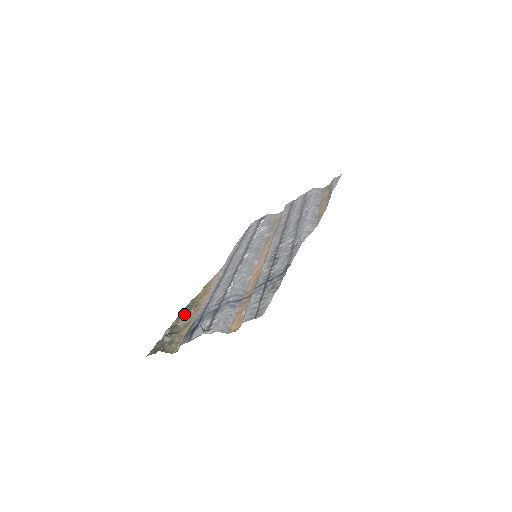
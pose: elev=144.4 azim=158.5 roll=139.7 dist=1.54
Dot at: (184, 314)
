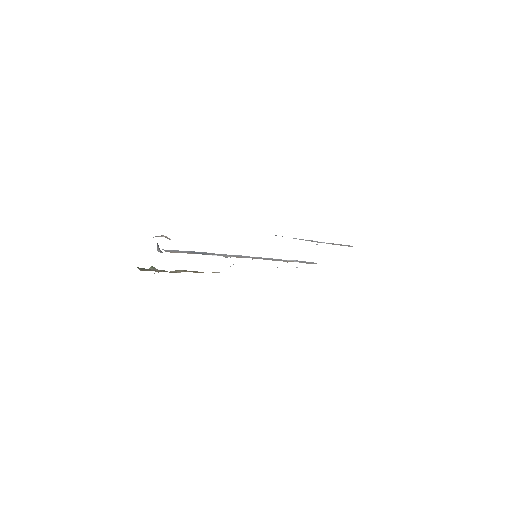
Dot at: (180, 270)
